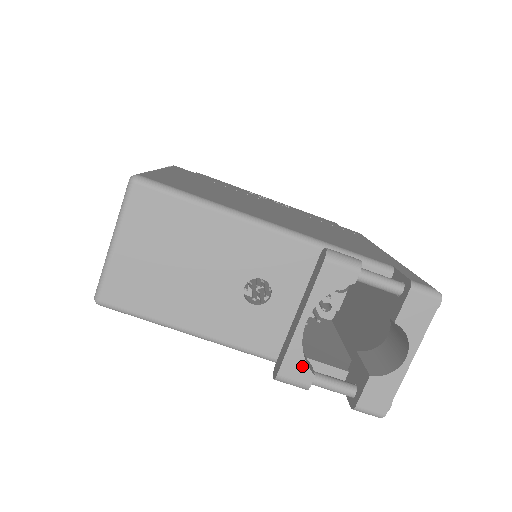
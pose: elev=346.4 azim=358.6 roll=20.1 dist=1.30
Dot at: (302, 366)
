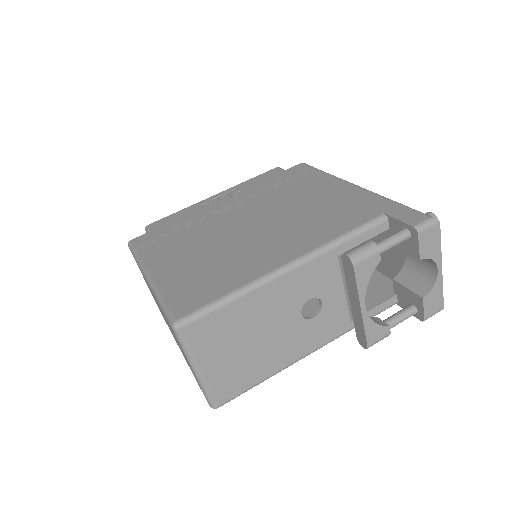
Dot at: (379, 329)
